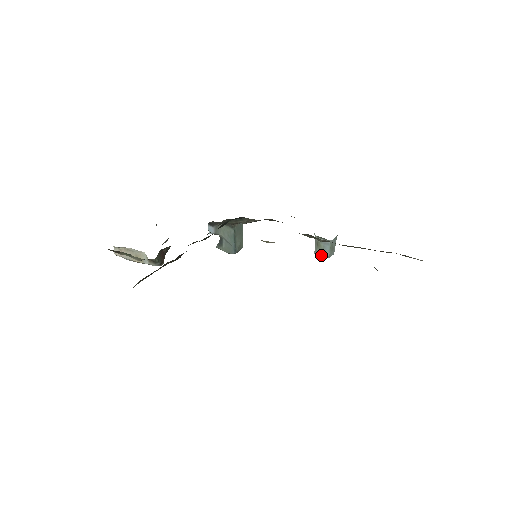
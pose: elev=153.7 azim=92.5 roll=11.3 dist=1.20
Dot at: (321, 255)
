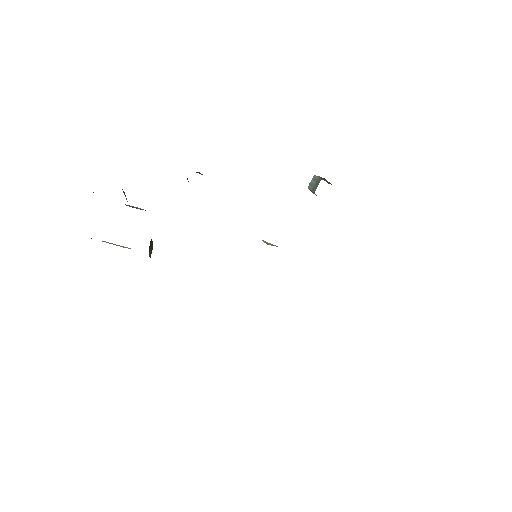
Dot at: occluded
